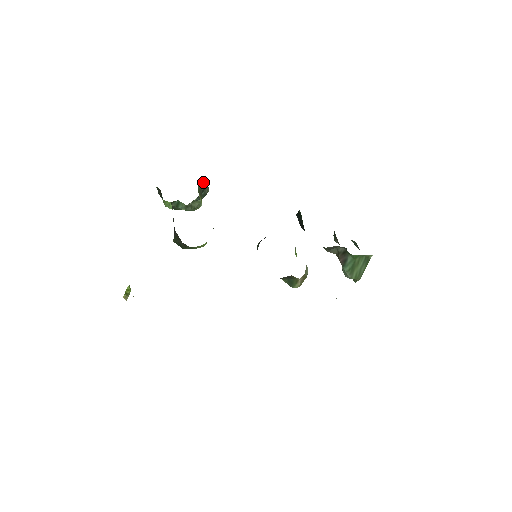
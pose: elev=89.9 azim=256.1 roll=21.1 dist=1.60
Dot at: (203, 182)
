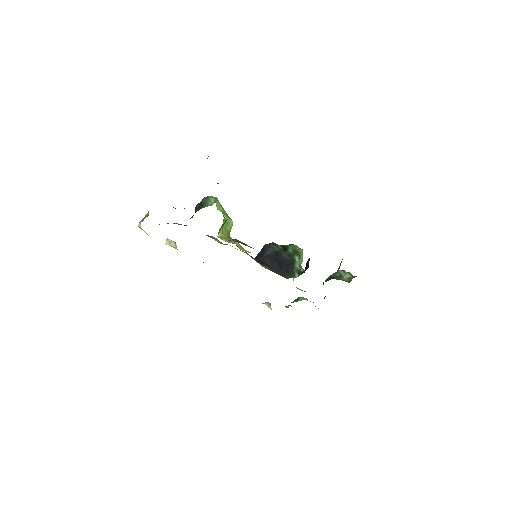
Dot at: occluded
